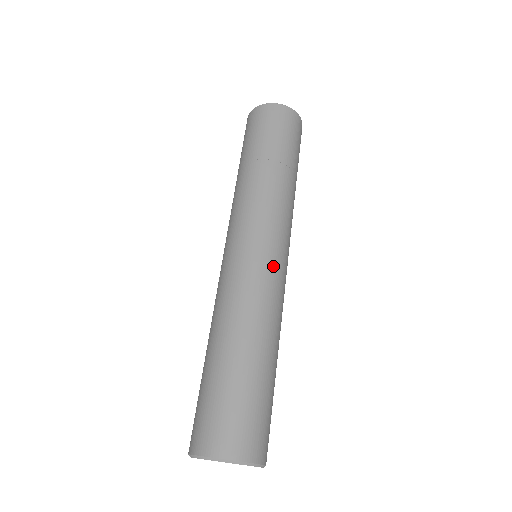
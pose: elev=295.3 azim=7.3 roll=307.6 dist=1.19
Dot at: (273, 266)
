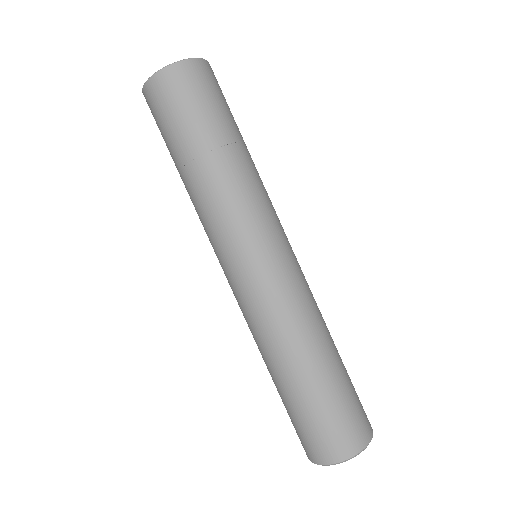
Dot at: (291, 267)
